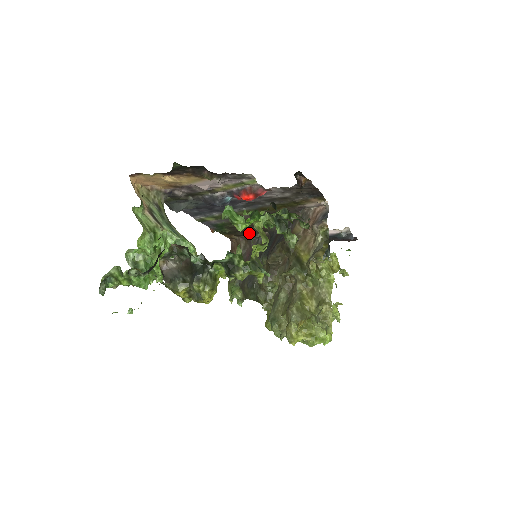
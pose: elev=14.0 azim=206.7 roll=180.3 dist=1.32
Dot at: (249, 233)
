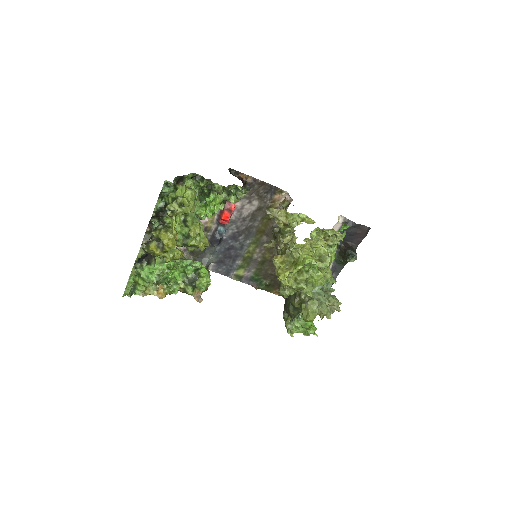
Dot at: occluded
